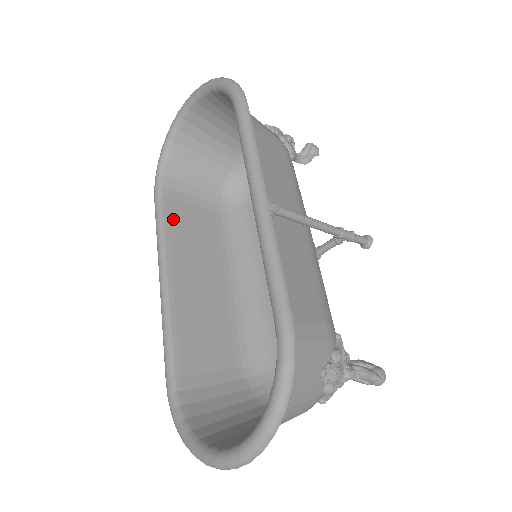
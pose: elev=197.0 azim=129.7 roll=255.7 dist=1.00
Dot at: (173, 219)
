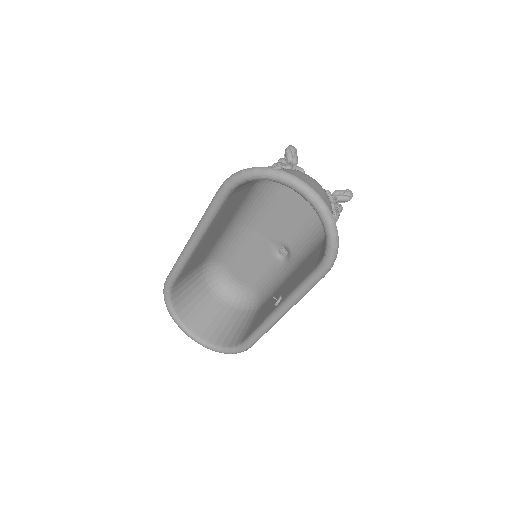
Dot at: (223, 209)
